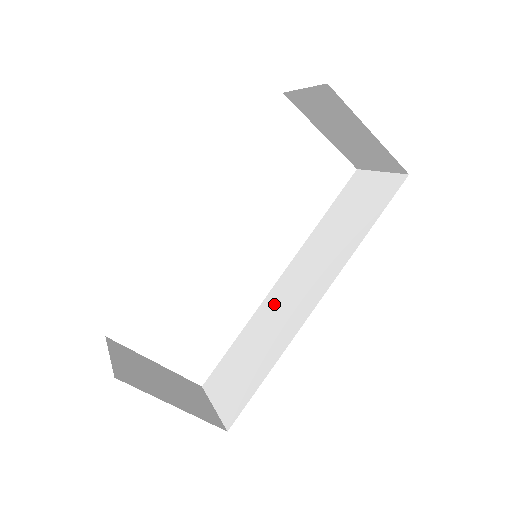
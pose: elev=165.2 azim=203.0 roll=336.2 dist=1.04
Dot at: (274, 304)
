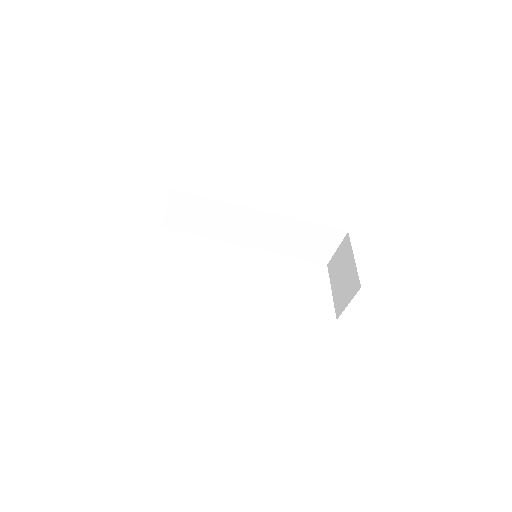
Dot at: occluded
